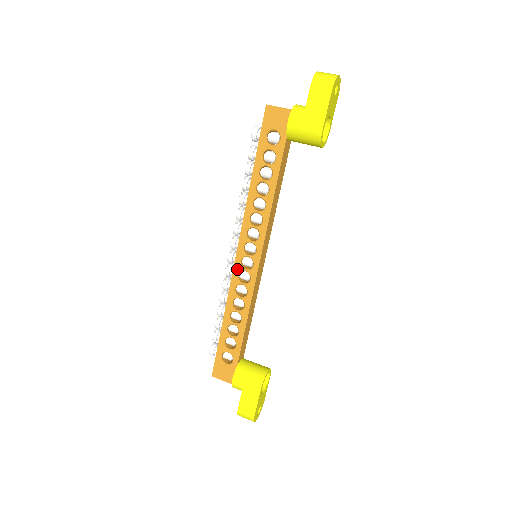
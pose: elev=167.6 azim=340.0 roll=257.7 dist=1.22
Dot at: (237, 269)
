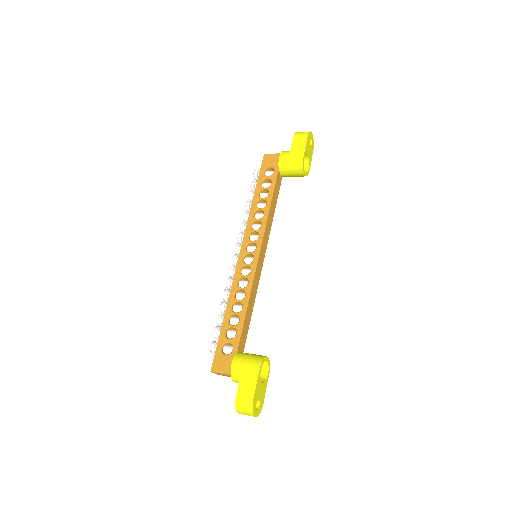
Dot at: (240, 265)
